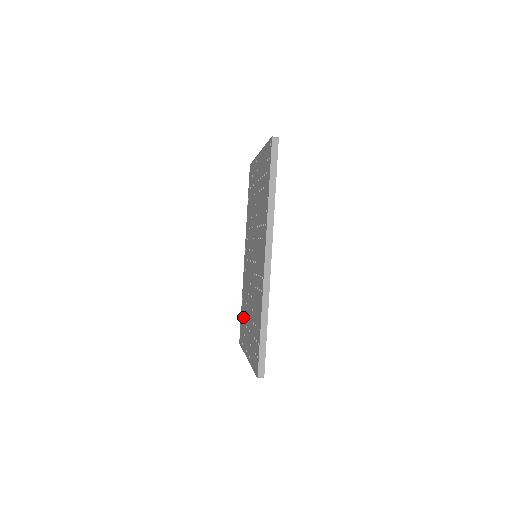
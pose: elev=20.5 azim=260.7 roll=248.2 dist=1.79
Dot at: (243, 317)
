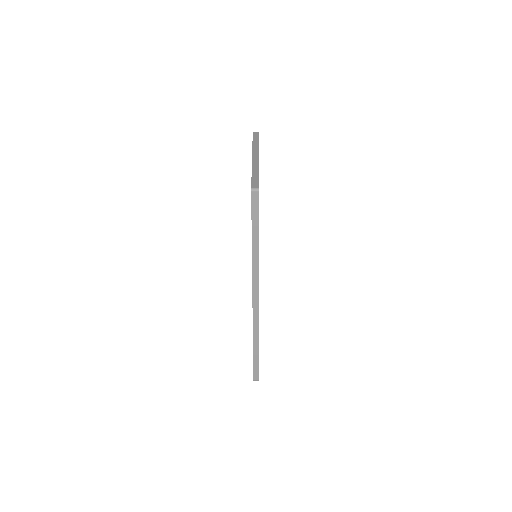
Dot at: occluded
